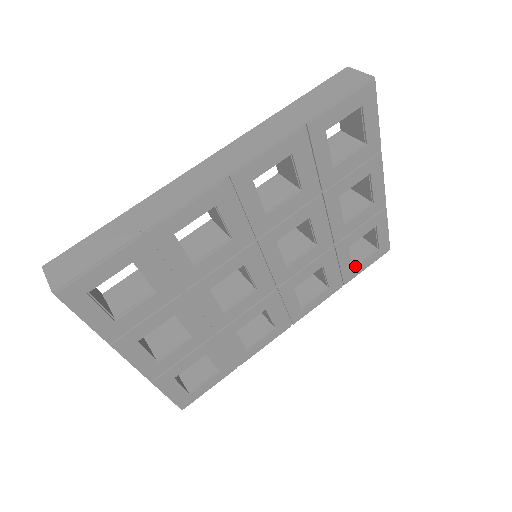
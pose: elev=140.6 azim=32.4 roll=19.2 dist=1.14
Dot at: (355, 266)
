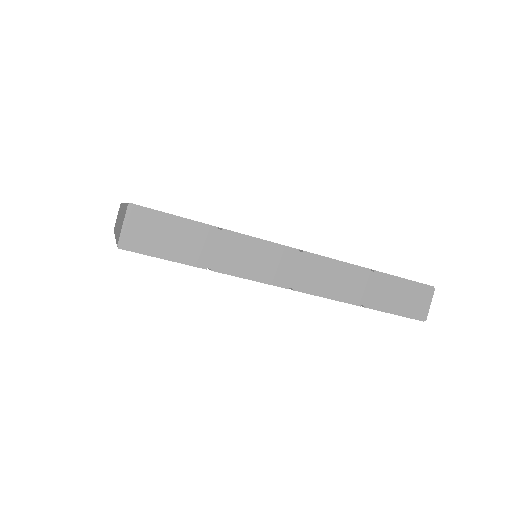
Dot at: occluded
